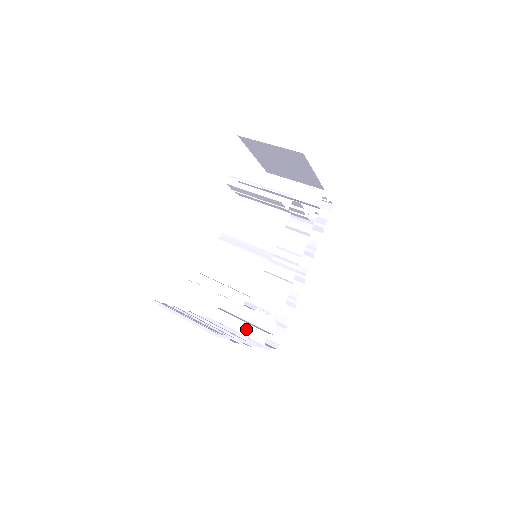
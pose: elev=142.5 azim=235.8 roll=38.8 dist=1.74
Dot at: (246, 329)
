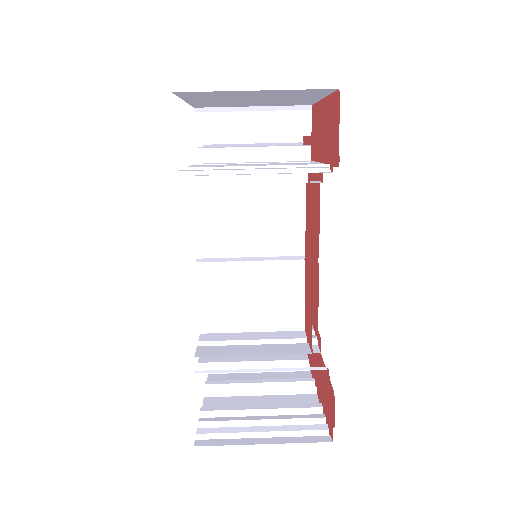
Dot at: occluded
